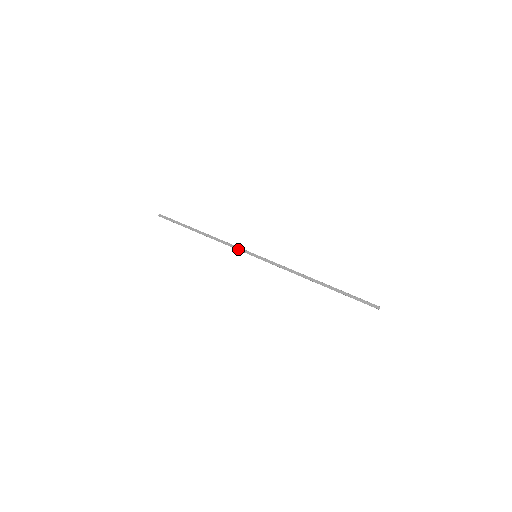
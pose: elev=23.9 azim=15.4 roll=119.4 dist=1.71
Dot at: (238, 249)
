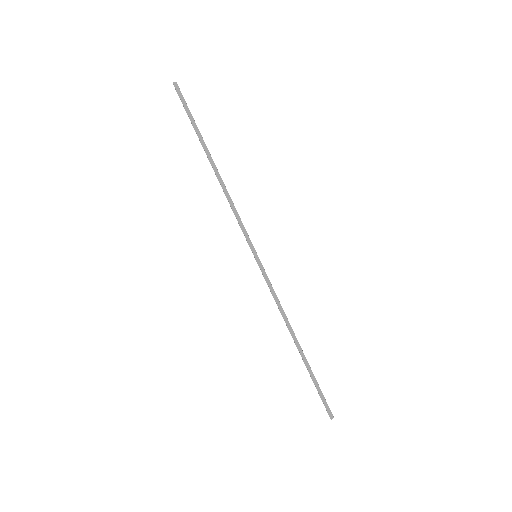
Dot at: (242, 229)
